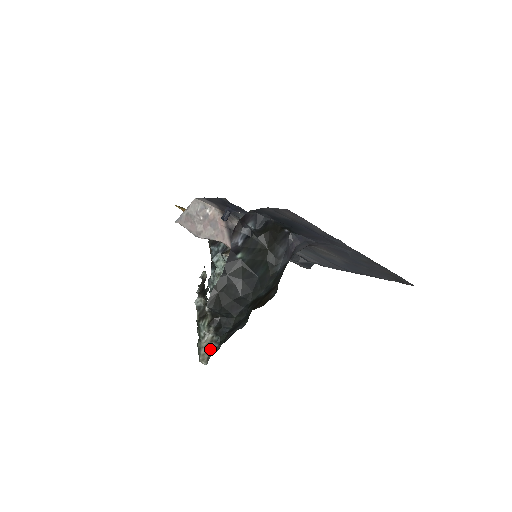
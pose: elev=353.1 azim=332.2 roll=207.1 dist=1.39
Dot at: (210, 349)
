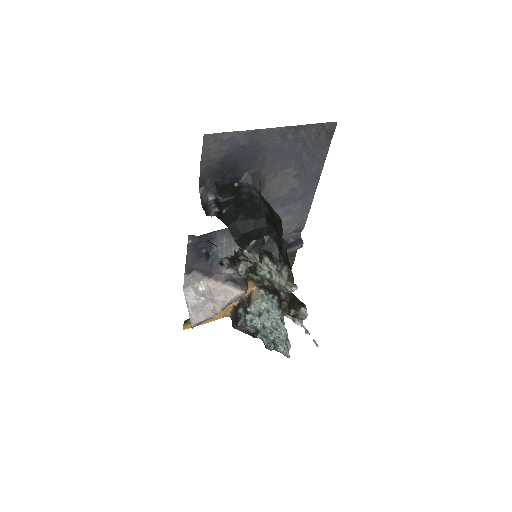
Dot at: (286, 277)
